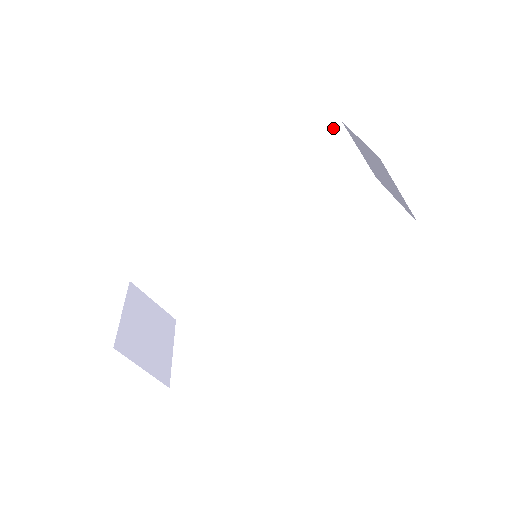
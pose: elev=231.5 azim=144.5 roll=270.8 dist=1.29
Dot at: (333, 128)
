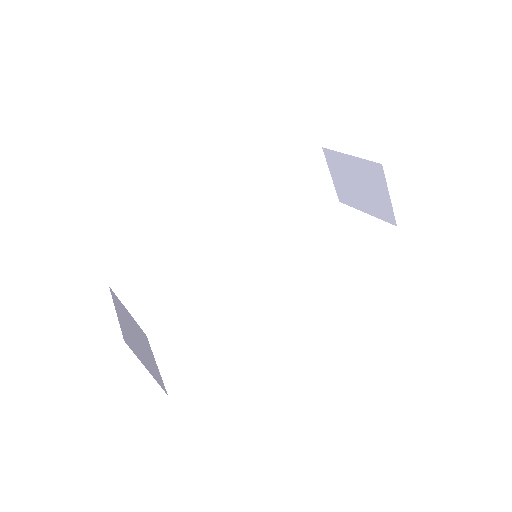
Dot at: (315, 152)
